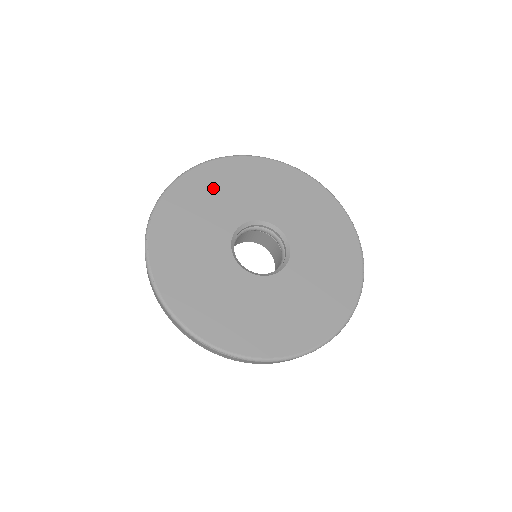
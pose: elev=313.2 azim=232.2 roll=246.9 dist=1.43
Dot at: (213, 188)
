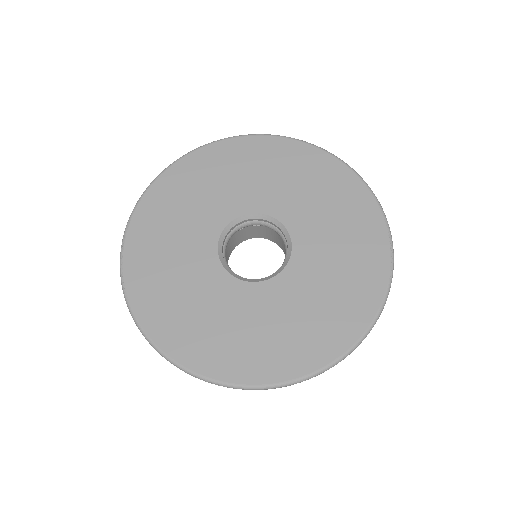
Dot at: (201, 179)
